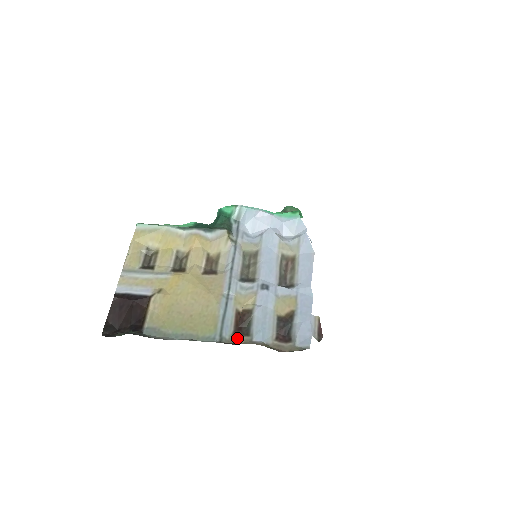
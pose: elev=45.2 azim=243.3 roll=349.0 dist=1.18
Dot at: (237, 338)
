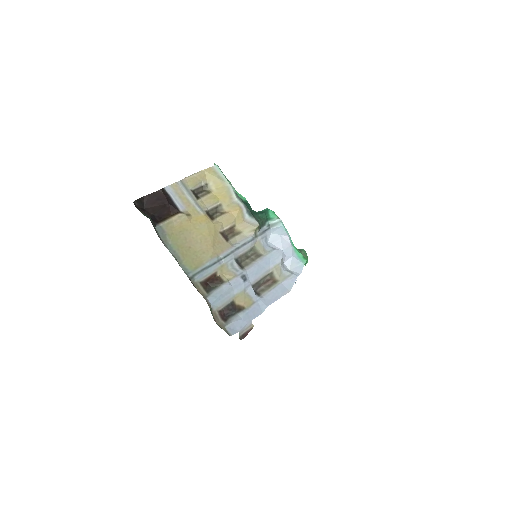
Dot at: (200, 287)
